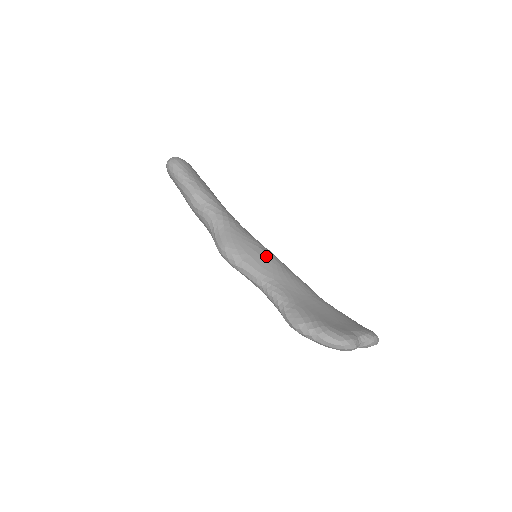
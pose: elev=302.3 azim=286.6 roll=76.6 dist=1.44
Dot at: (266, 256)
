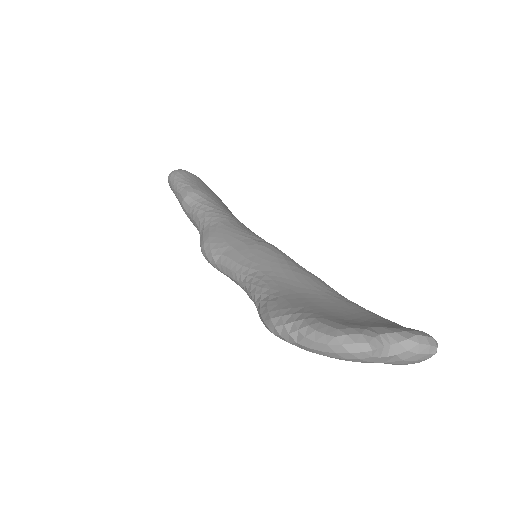
Dot at: (258, 247)
